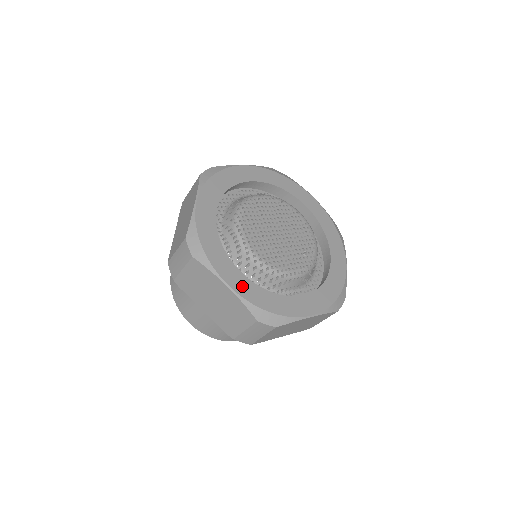
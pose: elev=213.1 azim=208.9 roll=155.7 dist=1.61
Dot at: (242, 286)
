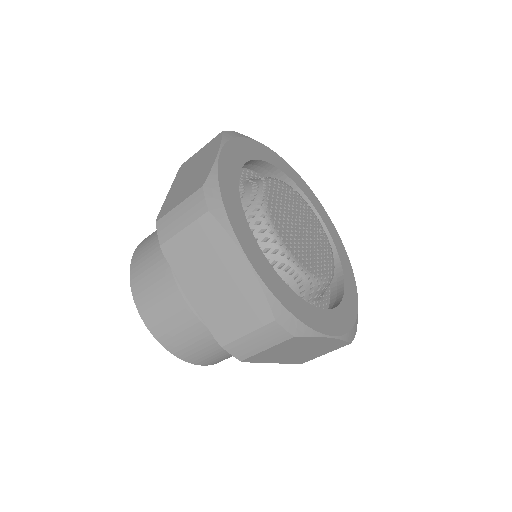
Dot at: (333, 324)
